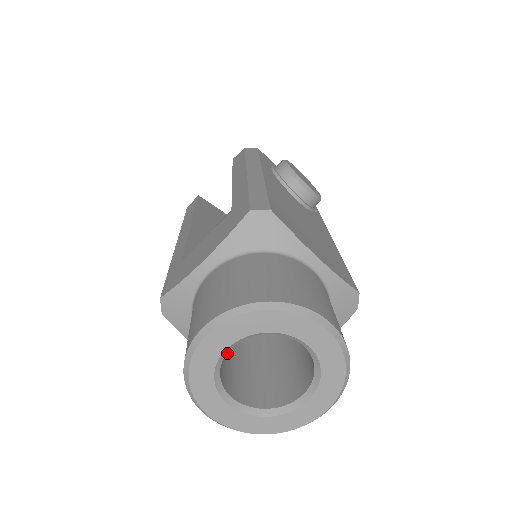
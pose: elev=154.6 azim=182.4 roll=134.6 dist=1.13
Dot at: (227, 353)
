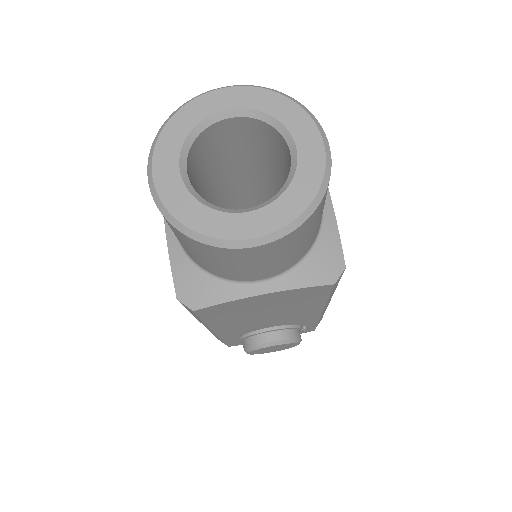
Dot at: occluded
